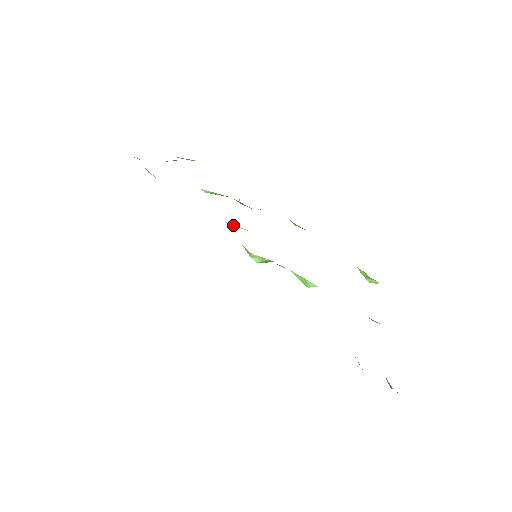
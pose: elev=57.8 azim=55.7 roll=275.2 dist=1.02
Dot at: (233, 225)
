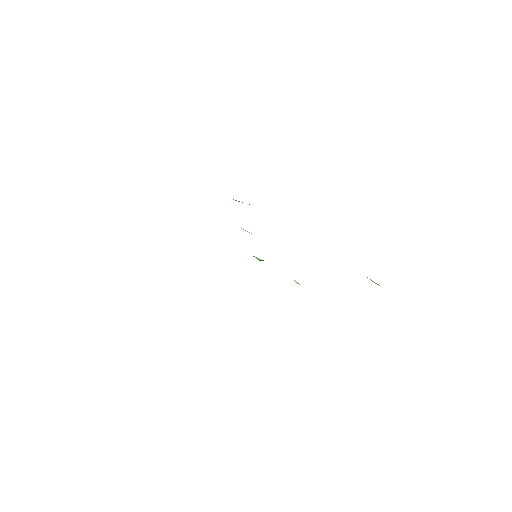
Dot at: occluded
